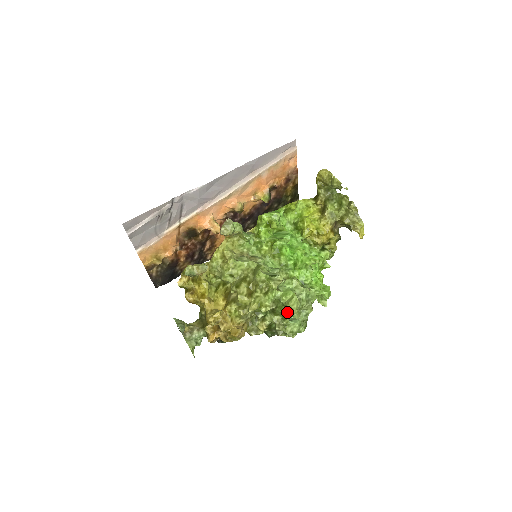
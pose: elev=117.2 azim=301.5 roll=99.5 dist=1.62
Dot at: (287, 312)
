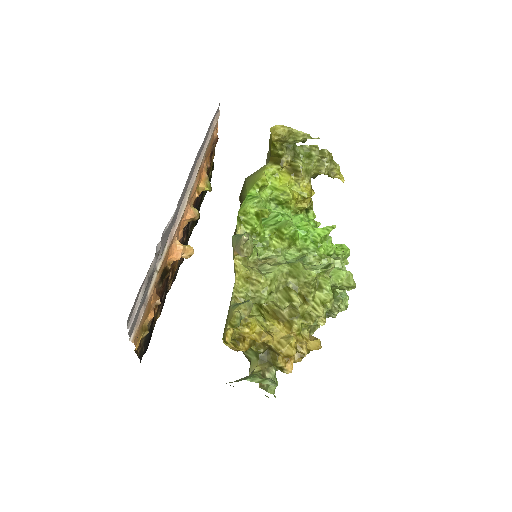
Dot at: (337, 292)
